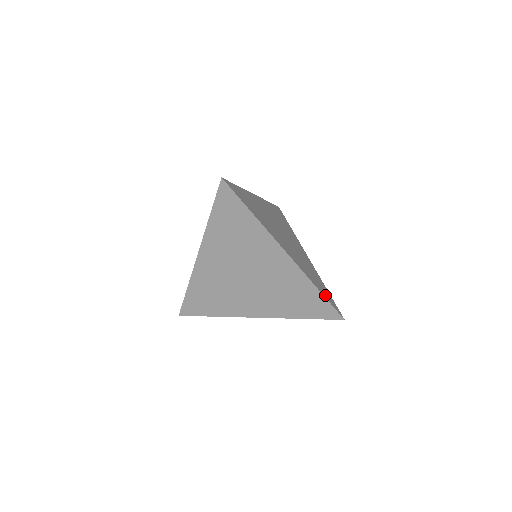
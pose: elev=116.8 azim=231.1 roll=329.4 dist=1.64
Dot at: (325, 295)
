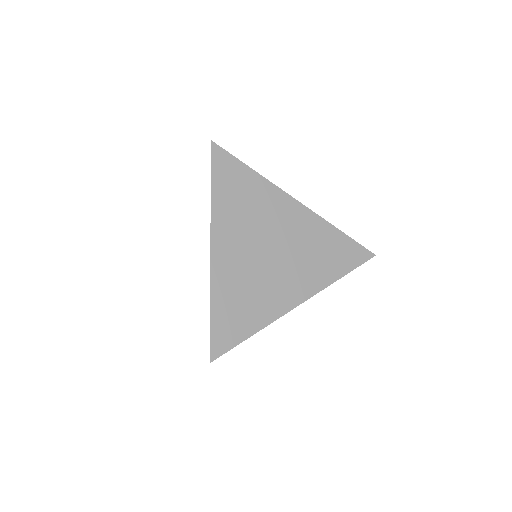
Dot at: occluded
